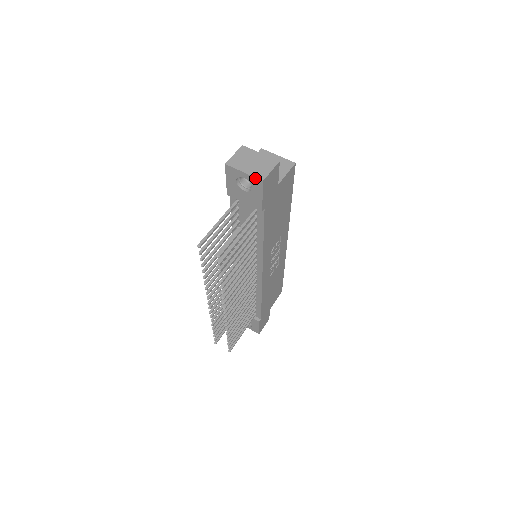
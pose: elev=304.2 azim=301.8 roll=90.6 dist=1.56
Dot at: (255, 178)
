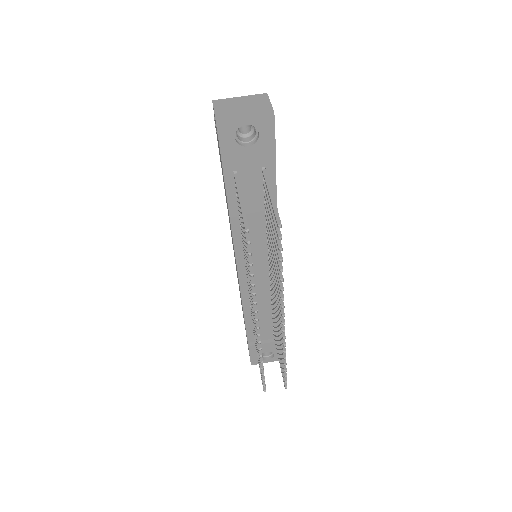
Dot at: (262, 115)
